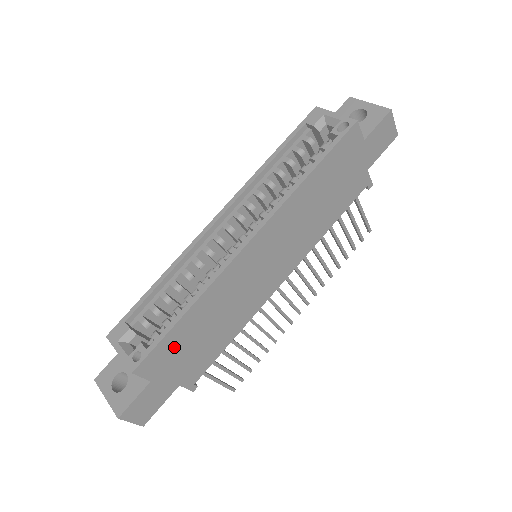
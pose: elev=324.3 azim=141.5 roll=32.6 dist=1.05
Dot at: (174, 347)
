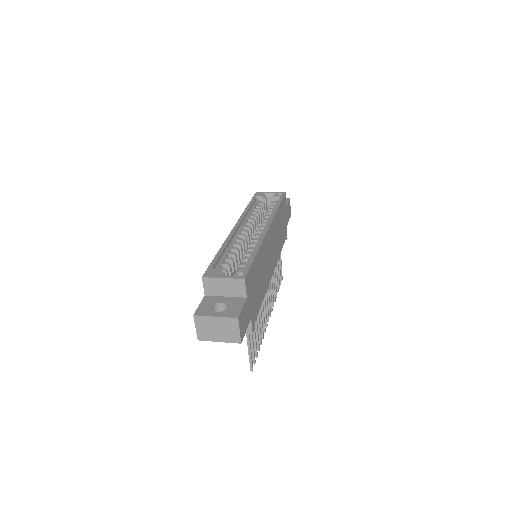
Dot at: (253, 277)
